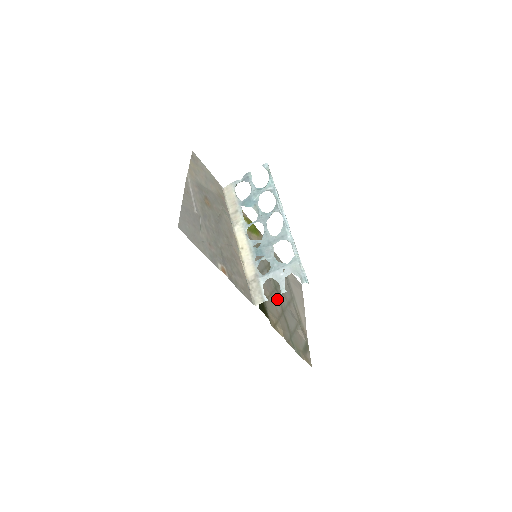
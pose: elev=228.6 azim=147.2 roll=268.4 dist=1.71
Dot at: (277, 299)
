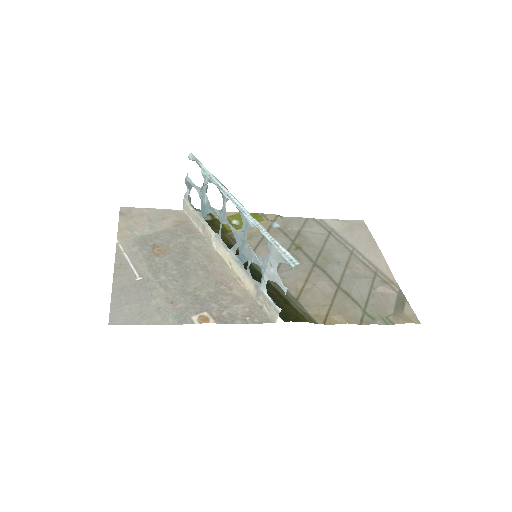
Dot at: (321, 278)
